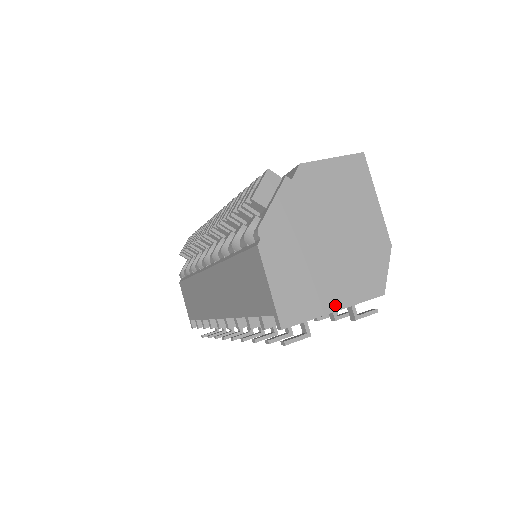
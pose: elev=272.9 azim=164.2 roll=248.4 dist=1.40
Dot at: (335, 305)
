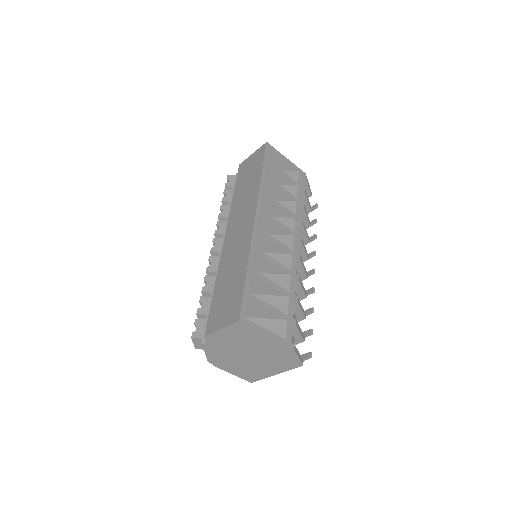
Dot at: (274, 373)
